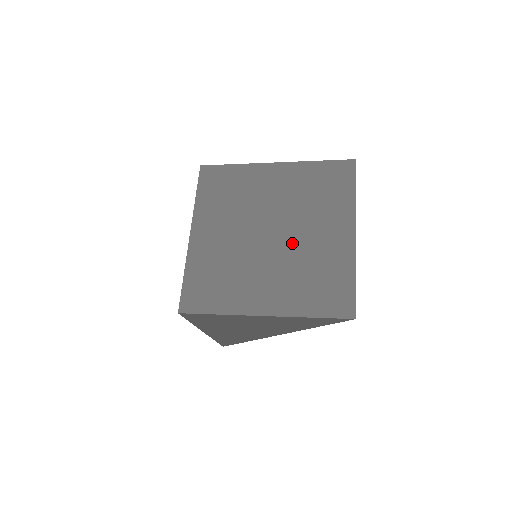
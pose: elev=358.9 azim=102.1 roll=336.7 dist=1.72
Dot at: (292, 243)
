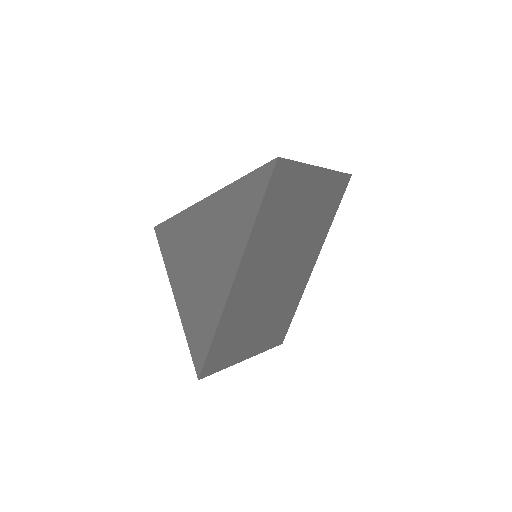
Dot at: occluded
